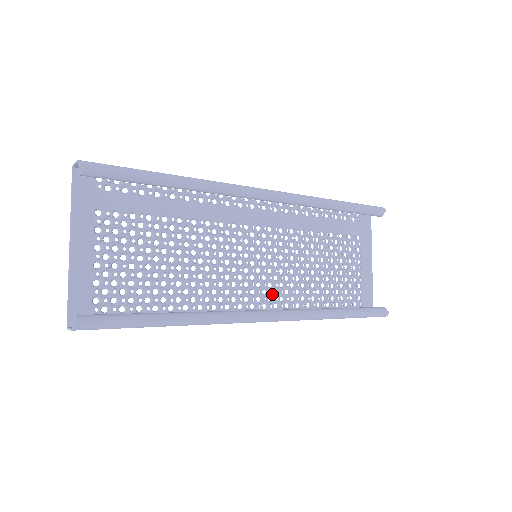
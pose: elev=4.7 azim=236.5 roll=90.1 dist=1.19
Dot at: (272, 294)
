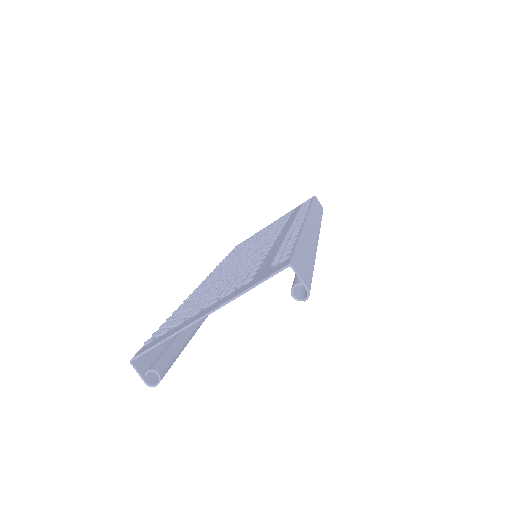
Dot at: occluded
